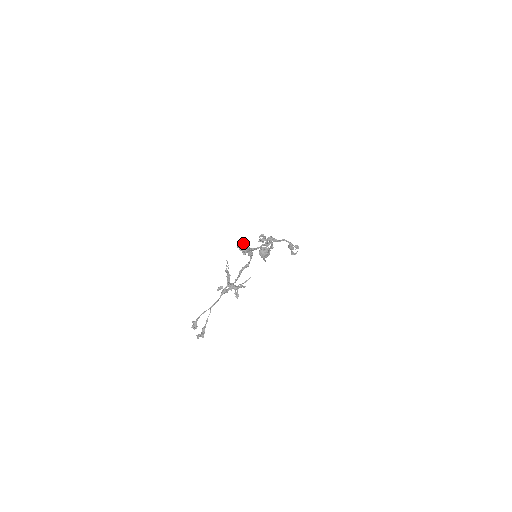
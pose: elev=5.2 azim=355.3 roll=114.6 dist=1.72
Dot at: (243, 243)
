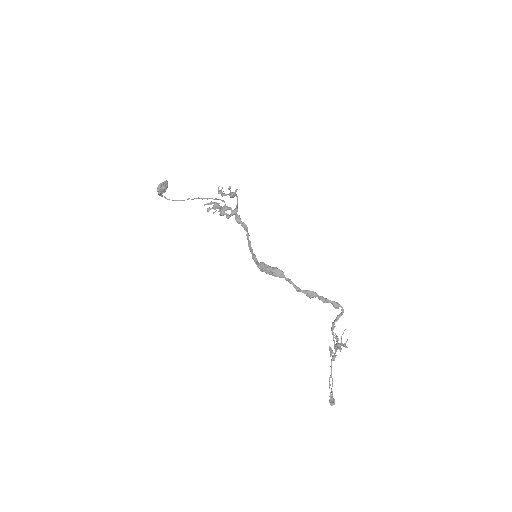
Dot at: (265, 264)
